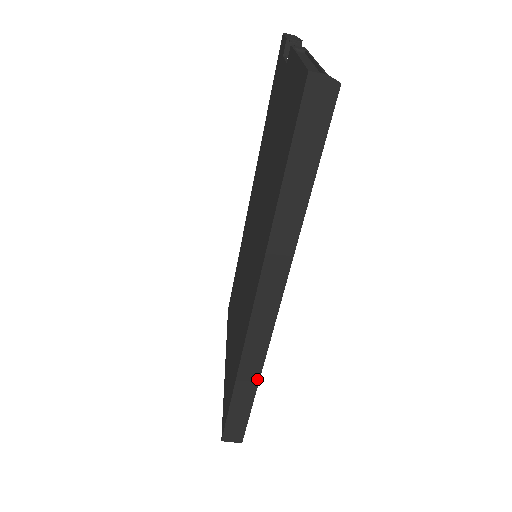
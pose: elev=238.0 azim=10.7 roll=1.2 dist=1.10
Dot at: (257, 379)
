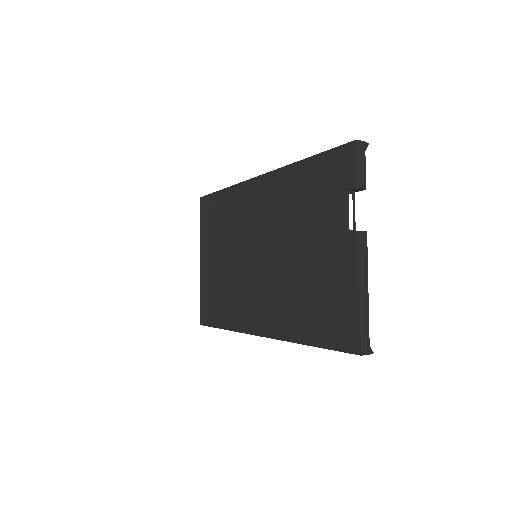
Dot at: occluded
